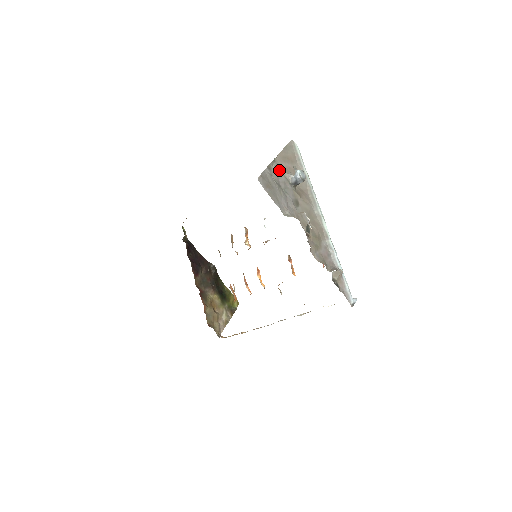
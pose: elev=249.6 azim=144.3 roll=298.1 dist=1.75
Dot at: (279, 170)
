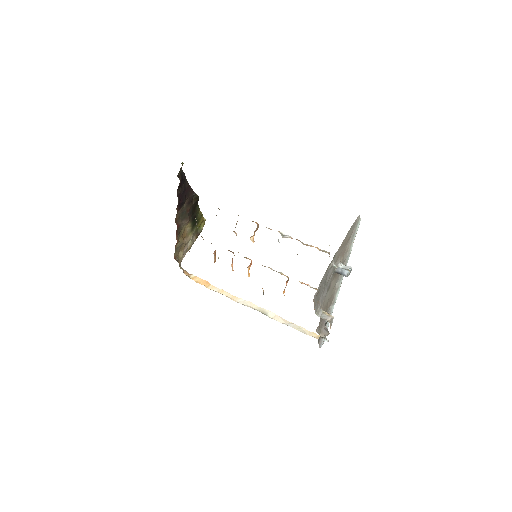
Dot at: occluded
